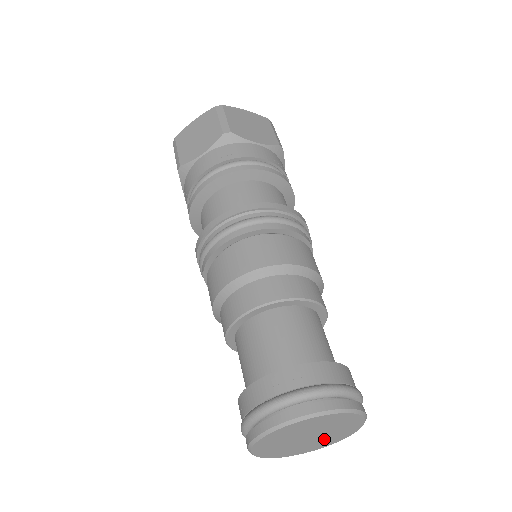
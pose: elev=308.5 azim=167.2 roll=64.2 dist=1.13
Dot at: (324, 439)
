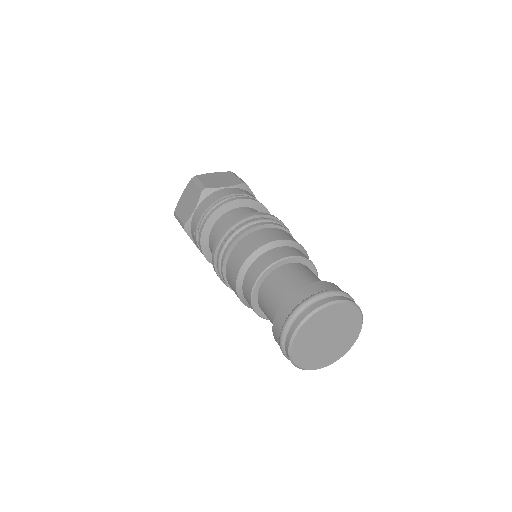
Dot at: (342, 339)
